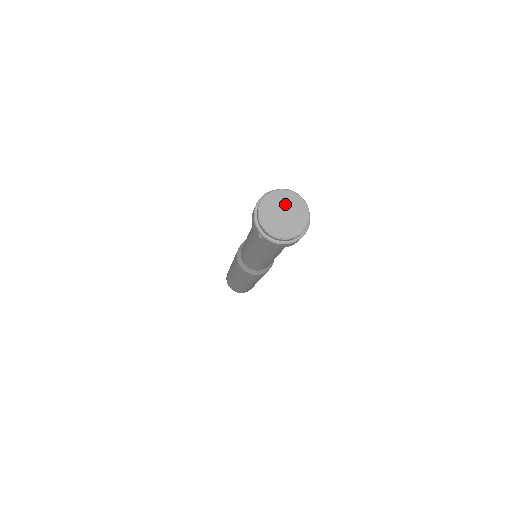
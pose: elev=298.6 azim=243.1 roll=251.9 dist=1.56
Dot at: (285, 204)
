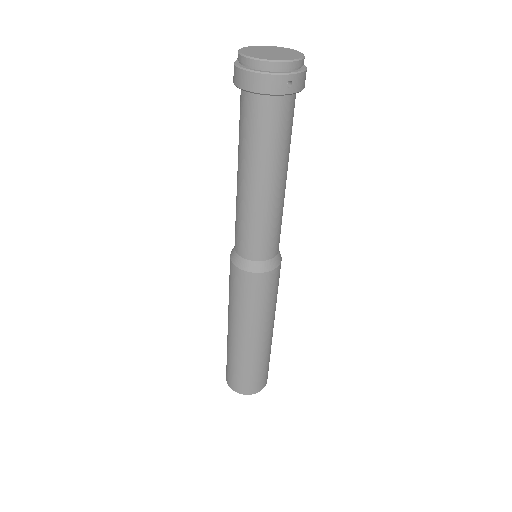
Dot at: (280, 51)
